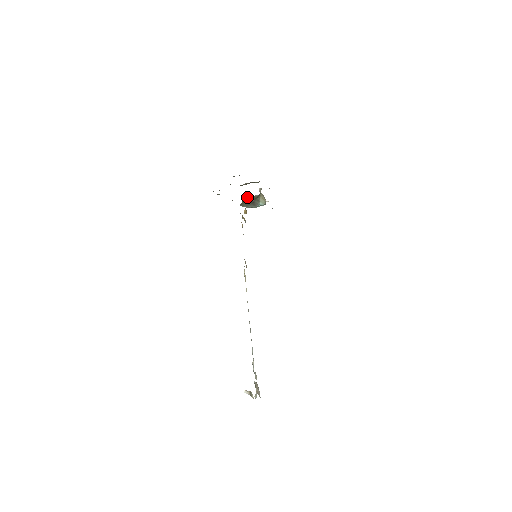
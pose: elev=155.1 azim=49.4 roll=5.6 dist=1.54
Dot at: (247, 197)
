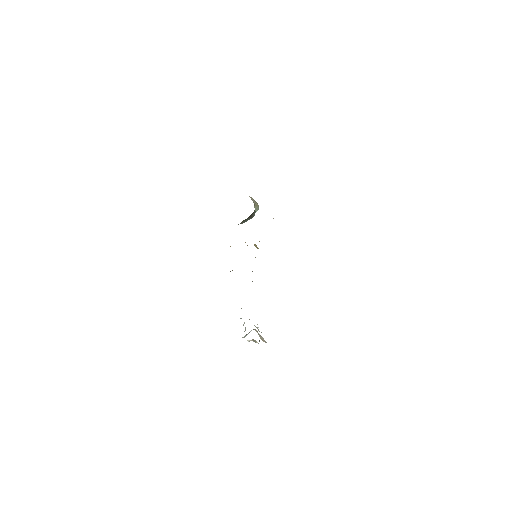
Dot at: occluded
